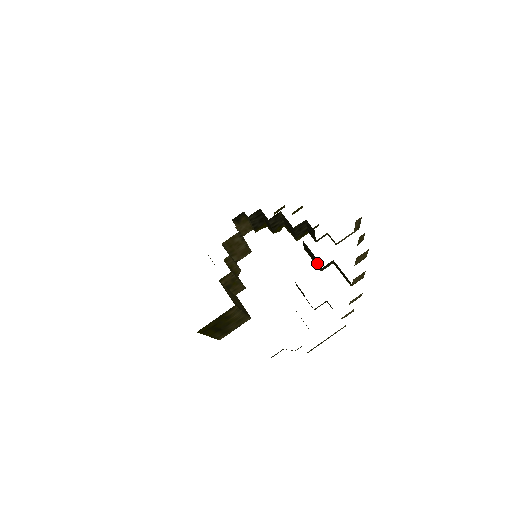
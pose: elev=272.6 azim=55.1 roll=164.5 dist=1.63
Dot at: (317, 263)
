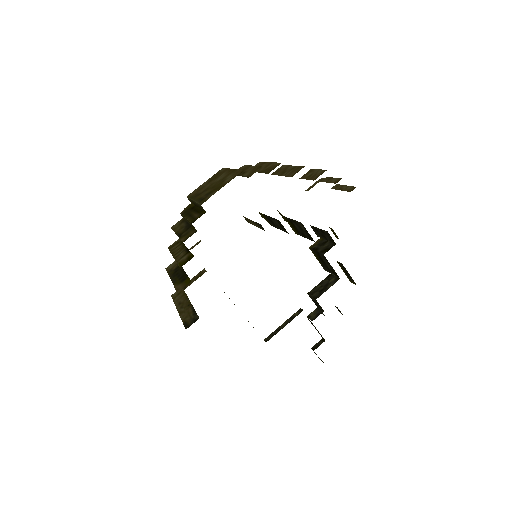
Dot at: (328, 269)
